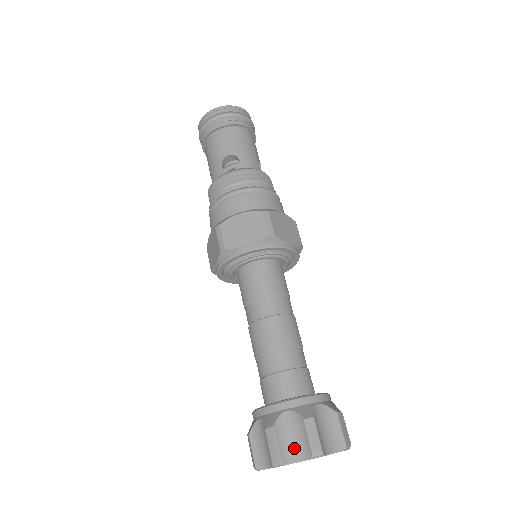
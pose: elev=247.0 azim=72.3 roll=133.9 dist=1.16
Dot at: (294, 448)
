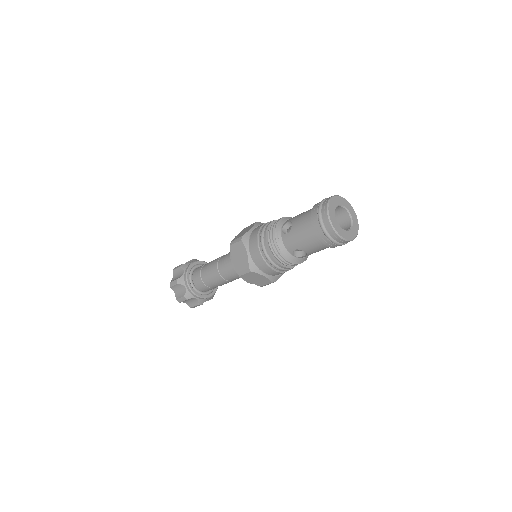
Dot at: (187, 302)
